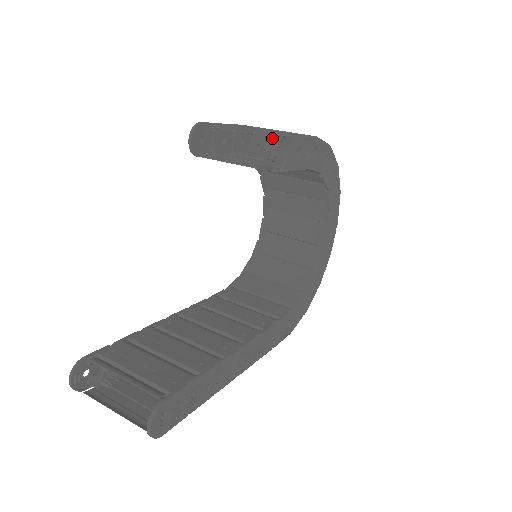
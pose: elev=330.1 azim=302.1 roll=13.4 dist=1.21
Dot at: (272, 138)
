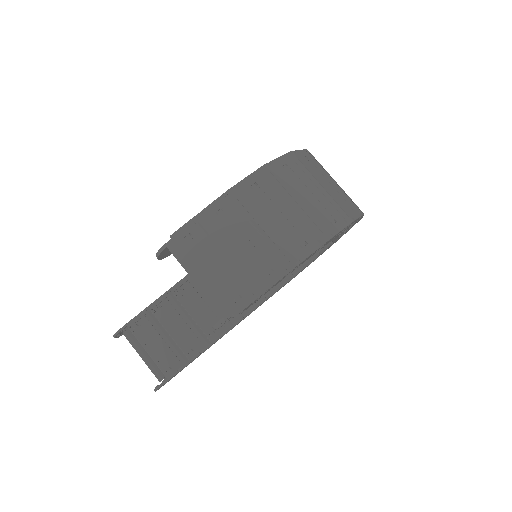
Dot at: (218, 325)
